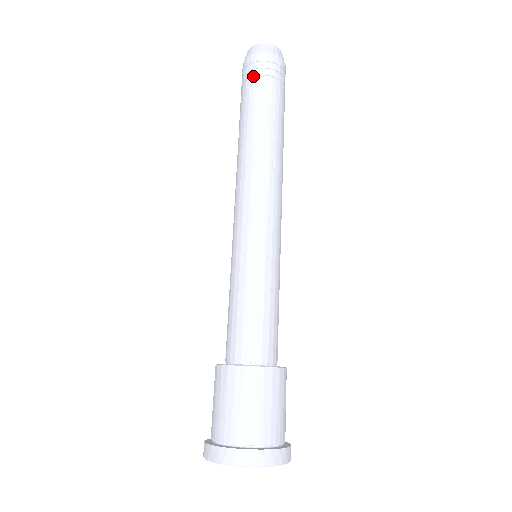
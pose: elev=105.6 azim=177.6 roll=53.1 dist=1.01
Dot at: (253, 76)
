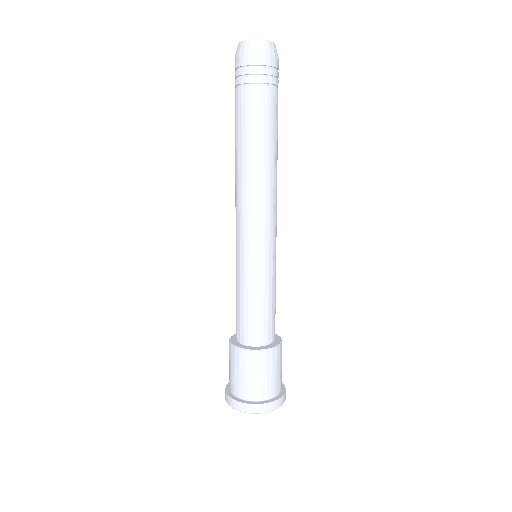
Dot at: (258, 82)
